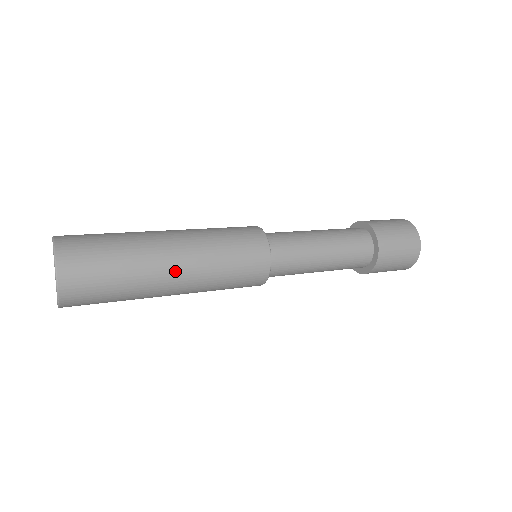
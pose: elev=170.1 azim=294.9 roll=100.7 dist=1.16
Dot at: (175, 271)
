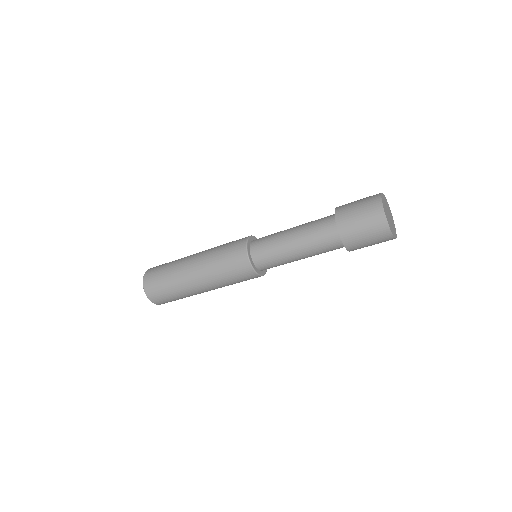
Dot at: (193, 275)
